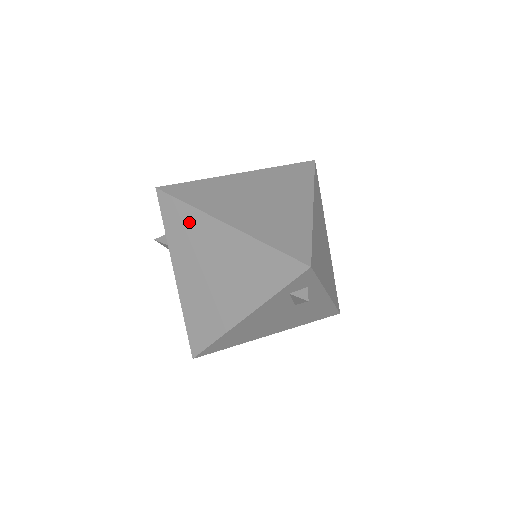
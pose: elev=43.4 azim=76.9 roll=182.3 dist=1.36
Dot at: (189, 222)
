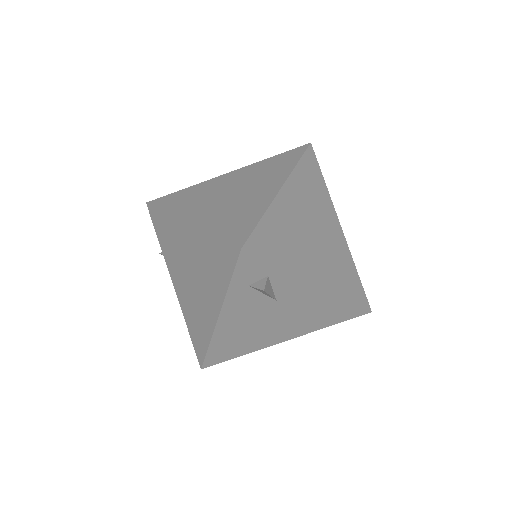
Dot at: (168, 229)
